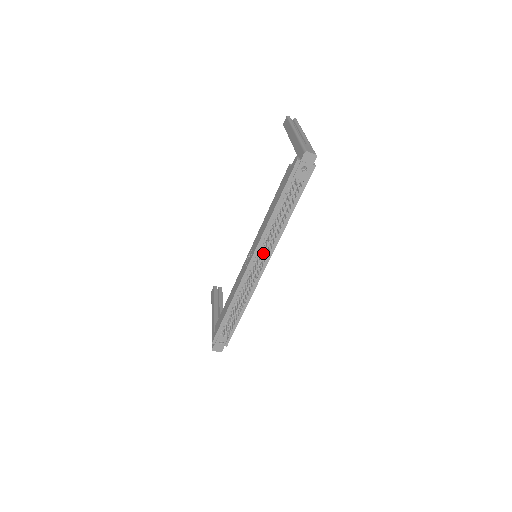
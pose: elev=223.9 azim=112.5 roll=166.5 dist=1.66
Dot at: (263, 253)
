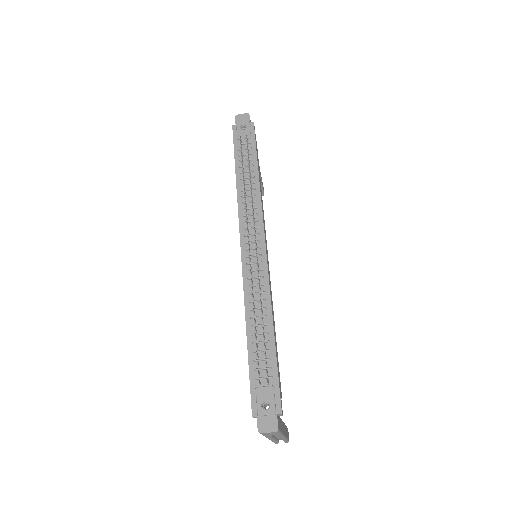
Dot at: (251, 228)
